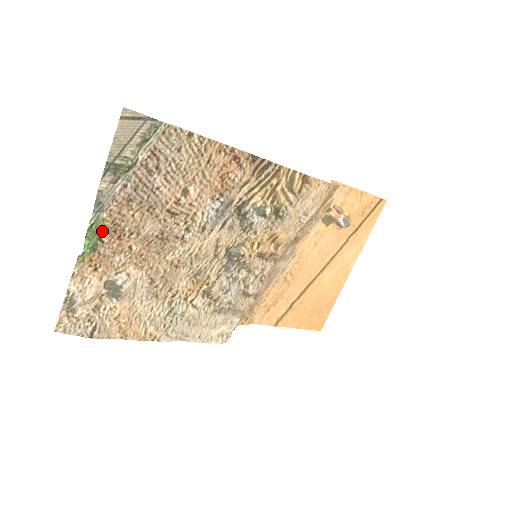
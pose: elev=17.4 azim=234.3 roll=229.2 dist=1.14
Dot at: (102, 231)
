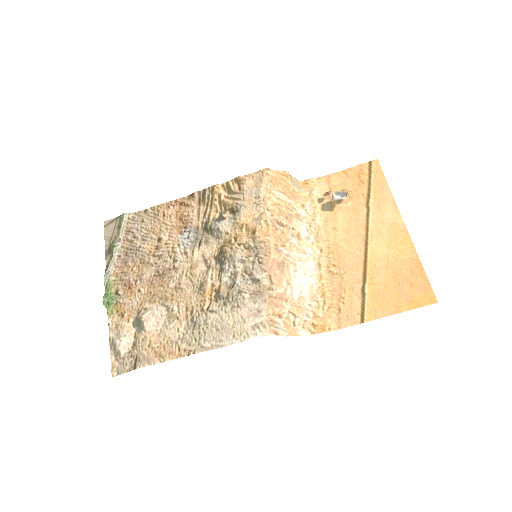
Dot at: (116, 288)
